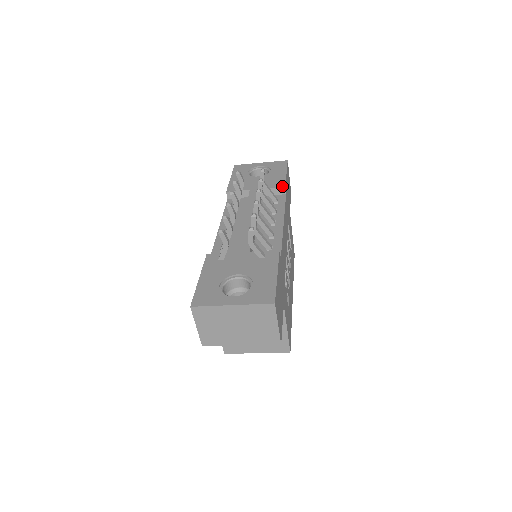
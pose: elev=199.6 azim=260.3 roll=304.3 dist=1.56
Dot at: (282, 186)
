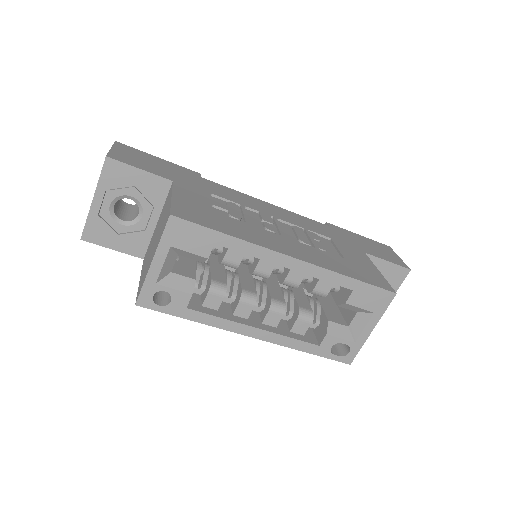
Dot at: occluded
